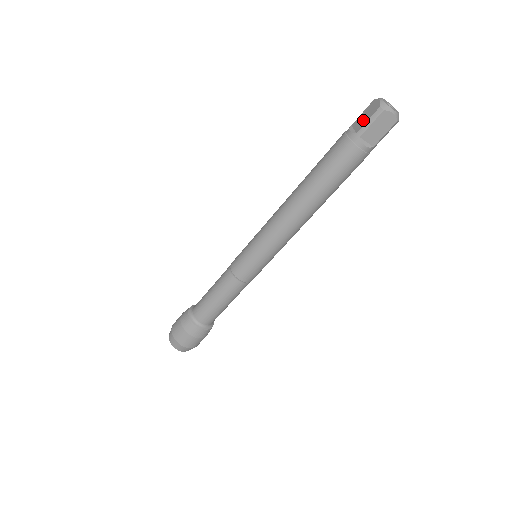
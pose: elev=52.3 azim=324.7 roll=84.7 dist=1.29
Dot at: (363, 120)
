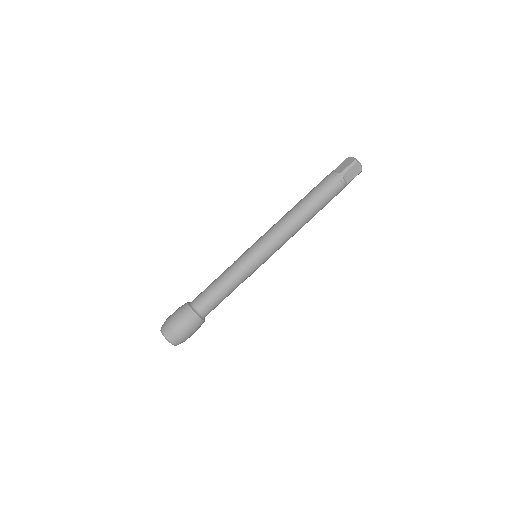
Dot at: occluded
